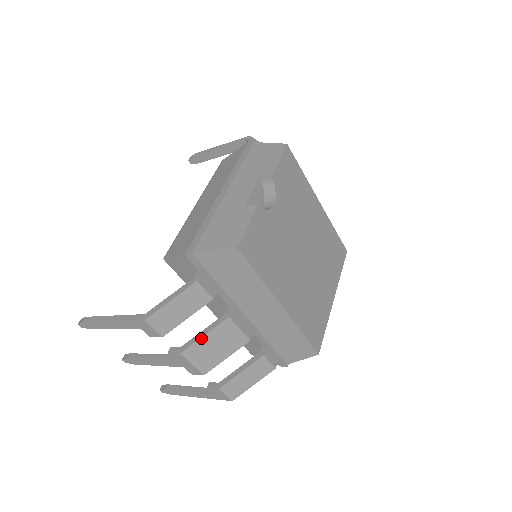
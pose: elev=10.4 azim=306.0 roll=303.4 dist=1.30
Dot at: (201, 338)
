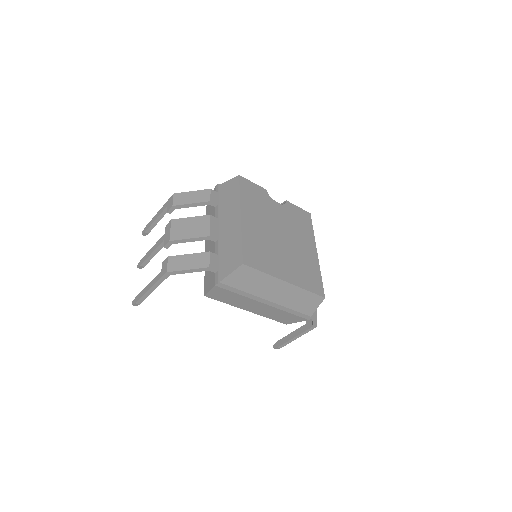
Dot at: (188, 218)
